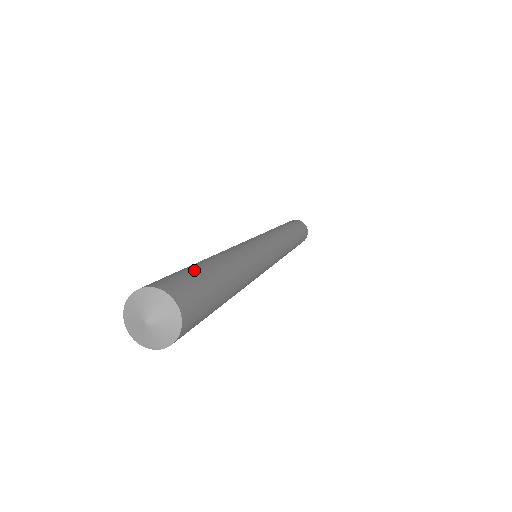
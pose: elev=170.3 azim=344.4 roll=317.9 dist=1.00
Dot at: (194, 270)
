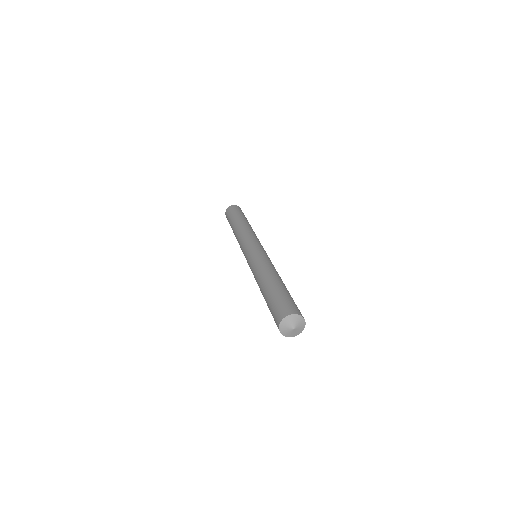
Dot at: (276, 297)
